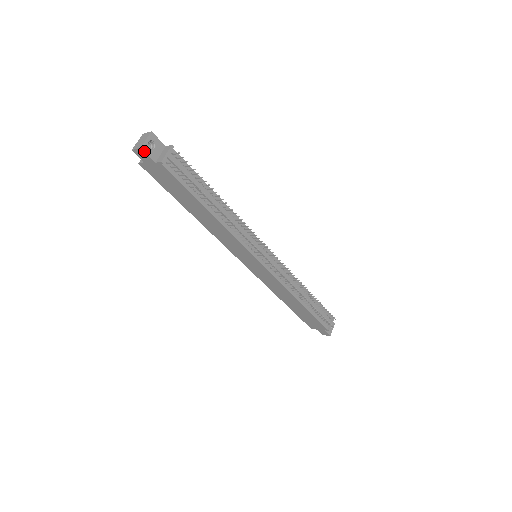
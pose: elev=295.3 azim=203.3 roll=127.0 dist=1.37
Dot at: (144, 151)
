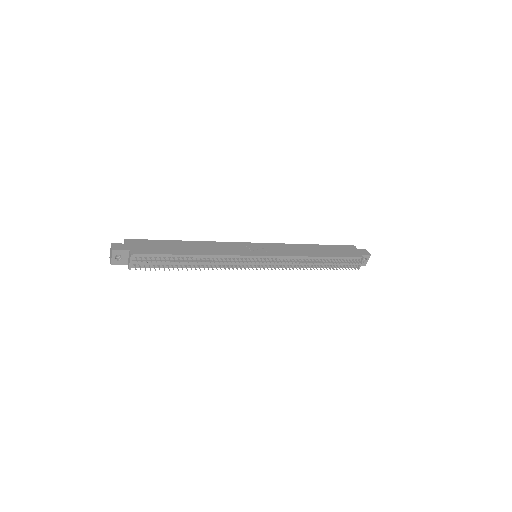
Dot at: (115, 264)
